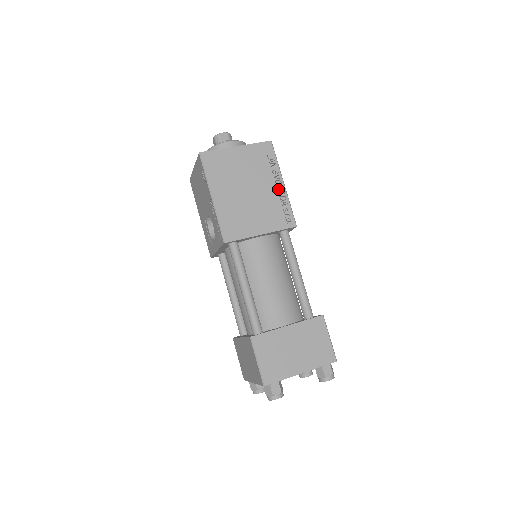
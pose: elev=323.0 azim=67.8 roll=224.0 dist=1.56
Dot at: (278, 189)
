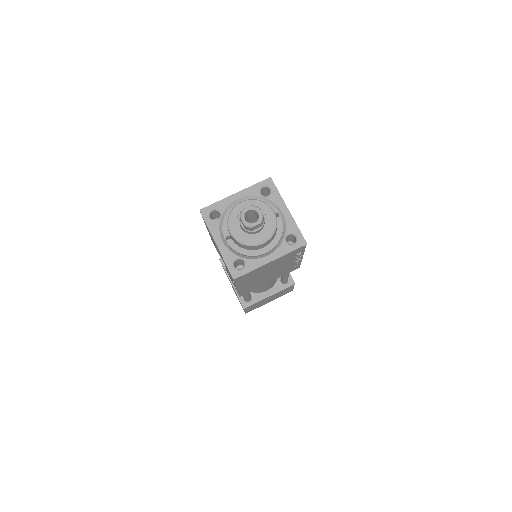
Dot at: (296, 261)
